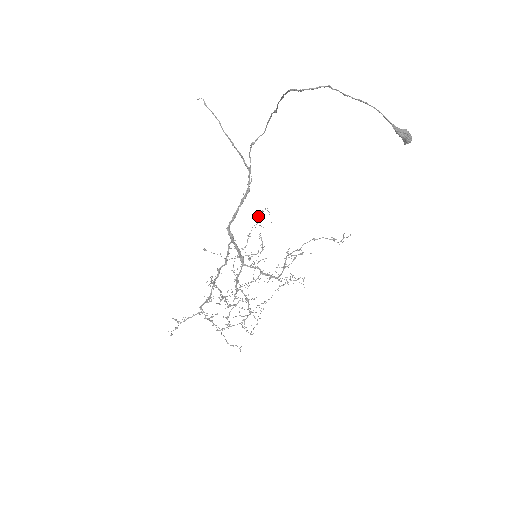
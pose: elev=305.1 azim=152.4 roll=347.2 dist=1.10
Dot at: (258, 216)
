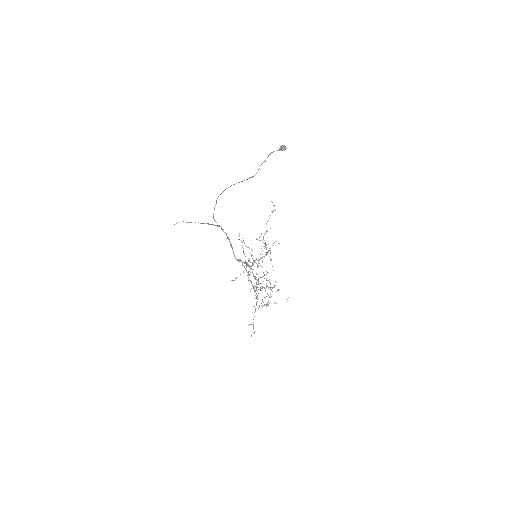
Dot at: occluded
